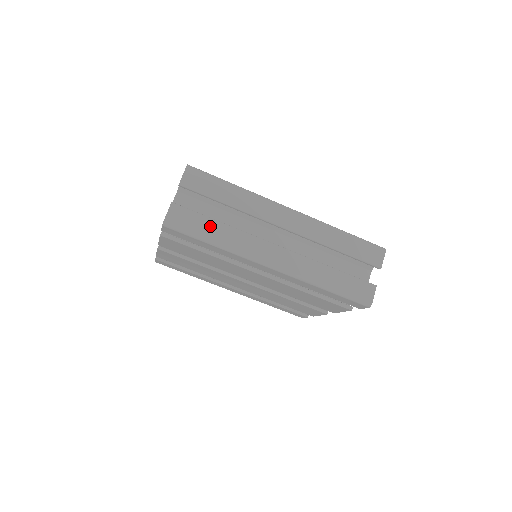
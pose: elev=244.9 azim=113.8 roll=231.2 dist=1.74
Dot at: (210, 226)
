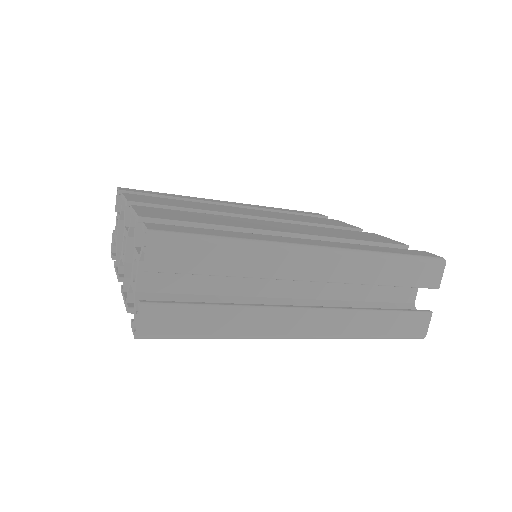
Dot at: (207, 317)
